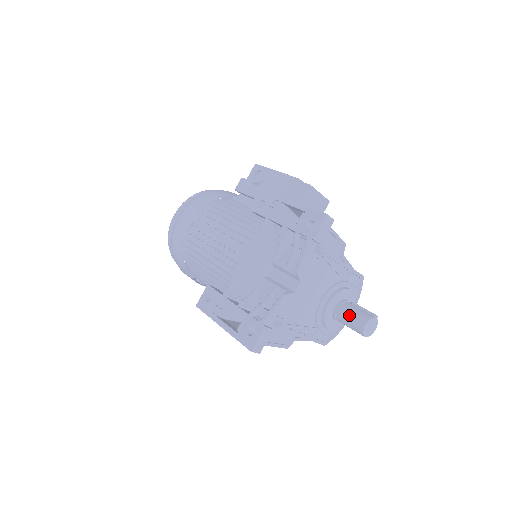
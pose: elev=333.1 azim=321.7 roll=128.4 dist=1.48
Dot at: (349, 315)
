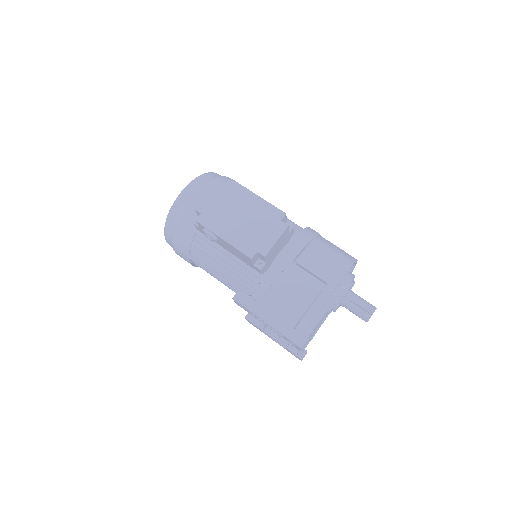
Dot at: (353, 313)
